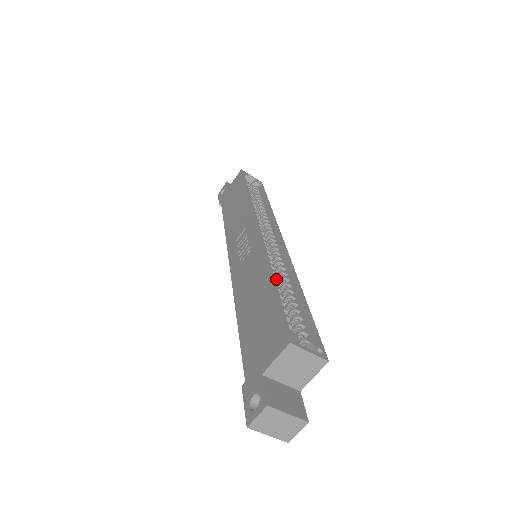
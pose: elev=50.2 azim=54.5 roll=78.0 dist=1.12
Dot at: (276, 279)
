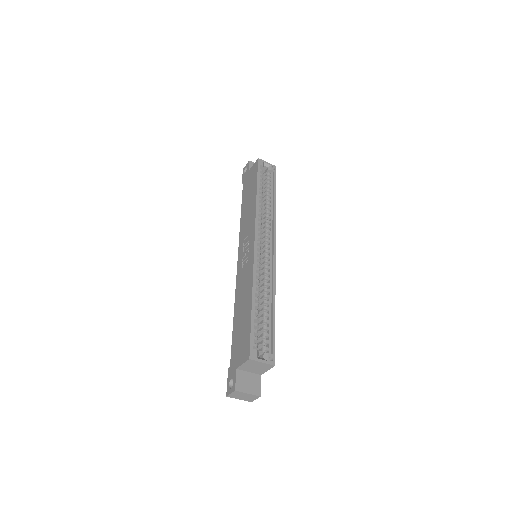
Dot at: (258, 295)
